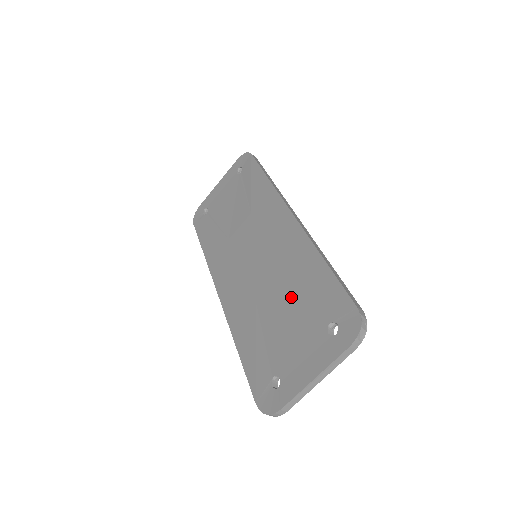
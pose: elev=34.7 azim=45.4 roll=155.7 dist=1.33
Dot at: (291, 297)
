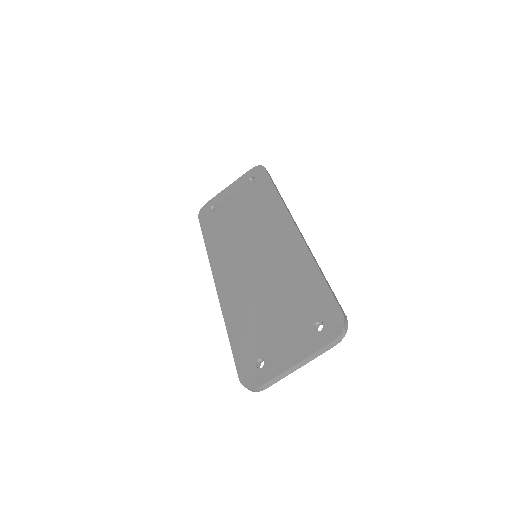
Dot at: (285, 295)
